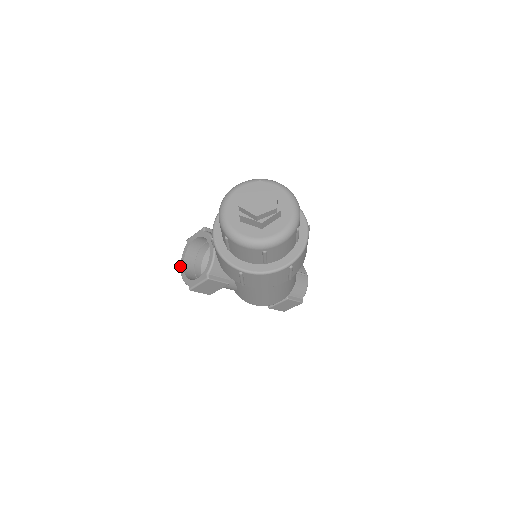
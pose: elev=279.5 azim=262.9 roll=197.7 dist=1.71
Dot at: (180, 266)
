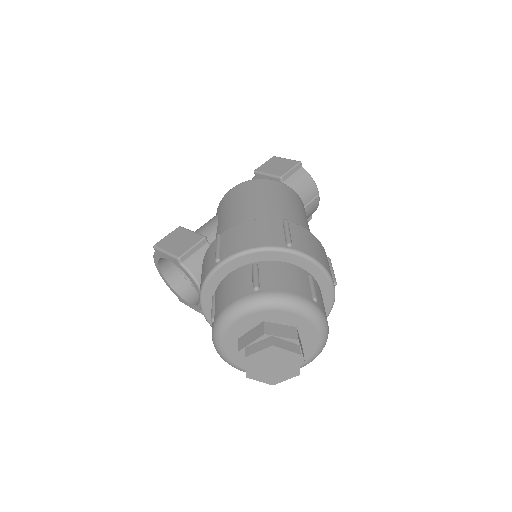
Dot at: occluded
